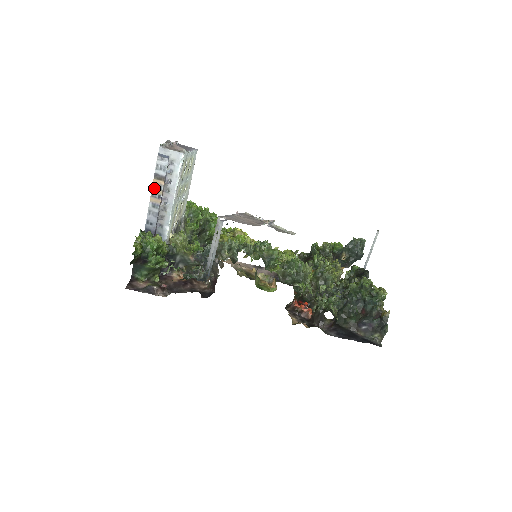
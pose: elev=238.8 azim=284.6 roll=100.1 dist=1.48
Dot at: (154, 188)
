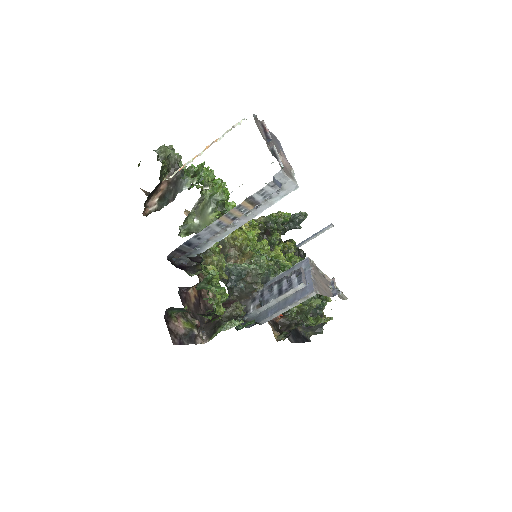
Dot at: (236, 209)
